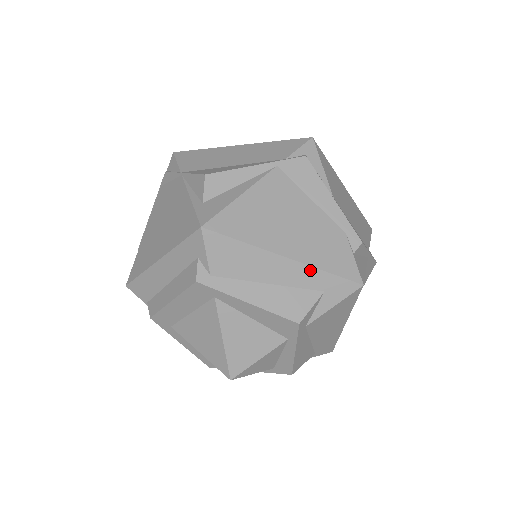
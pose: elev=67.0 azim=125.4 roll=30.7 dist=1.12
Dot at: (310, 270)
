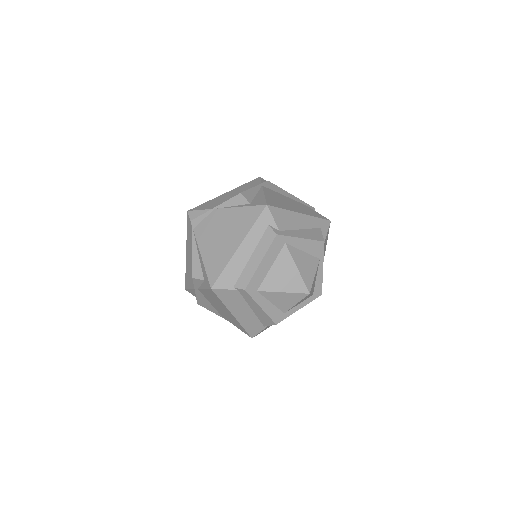
Dot at: (311, 218)
